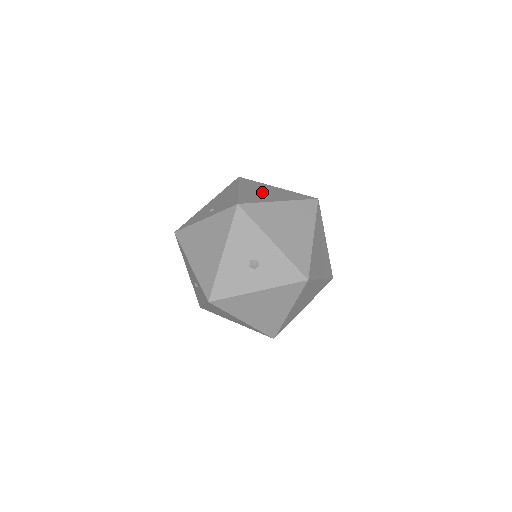
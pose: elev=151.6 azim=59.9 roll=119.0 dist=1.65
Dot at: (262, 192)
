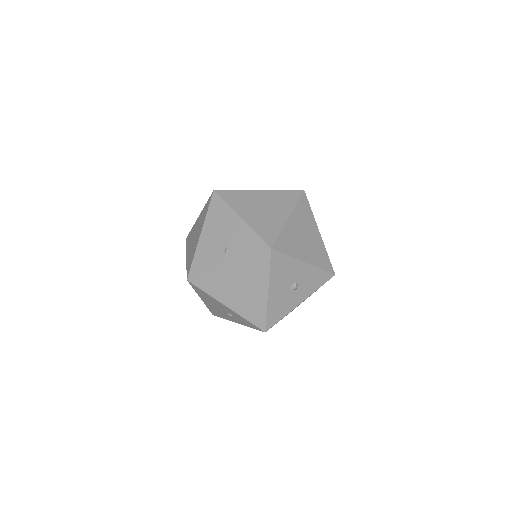
Dot at: (262, 210)
